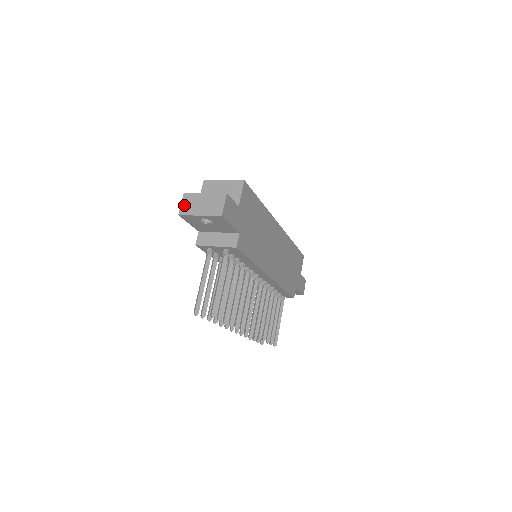
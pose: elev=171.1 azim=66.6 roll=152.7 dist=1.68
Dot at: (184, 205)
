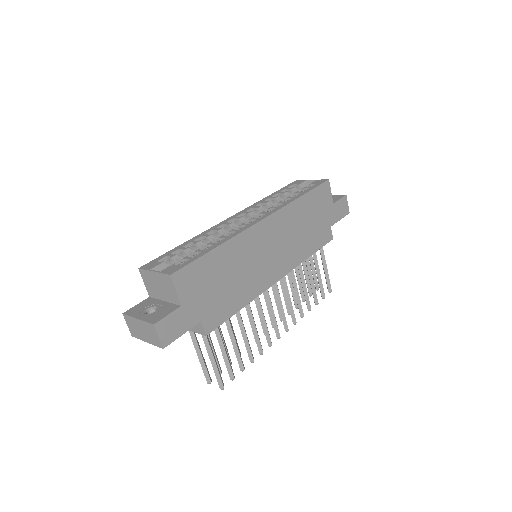
Dot at: (130, 327)
